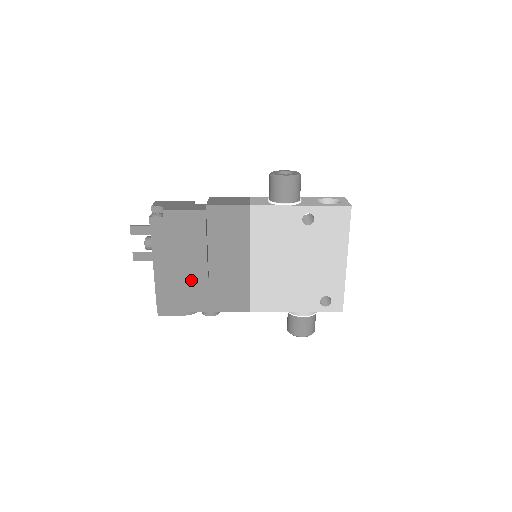
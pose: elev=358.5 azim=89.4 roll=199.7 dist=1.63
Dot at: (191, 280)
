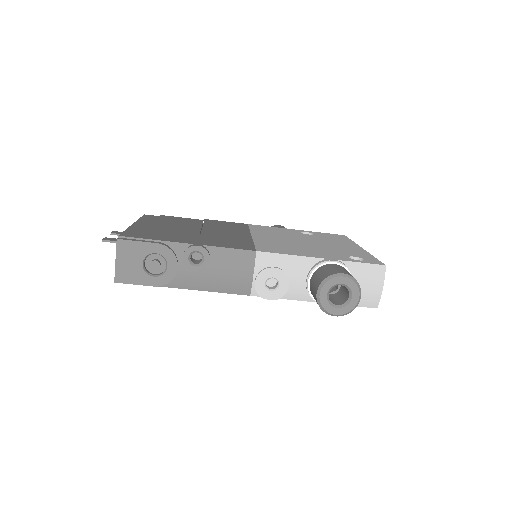
Dot at: (177, 232)
